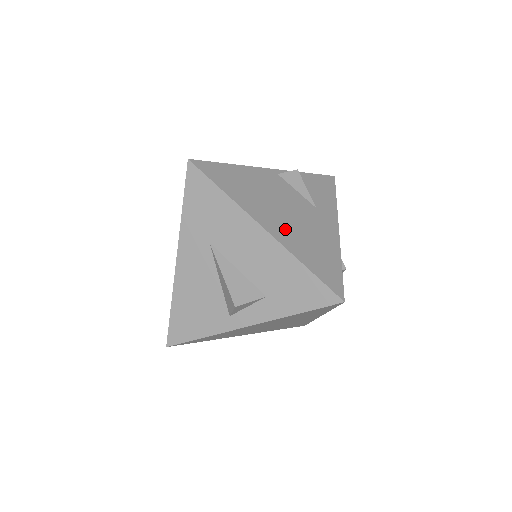
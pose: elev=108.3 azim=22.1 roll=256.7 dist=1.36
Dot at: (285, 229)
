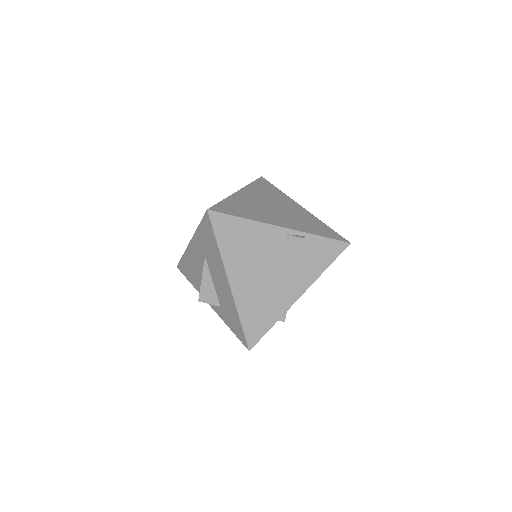
Dot at: (248, 288)
